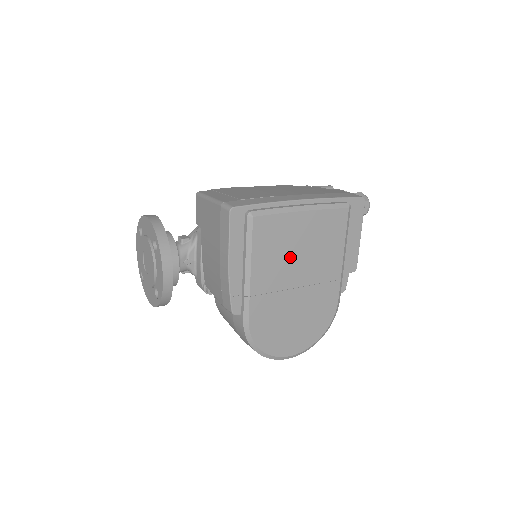
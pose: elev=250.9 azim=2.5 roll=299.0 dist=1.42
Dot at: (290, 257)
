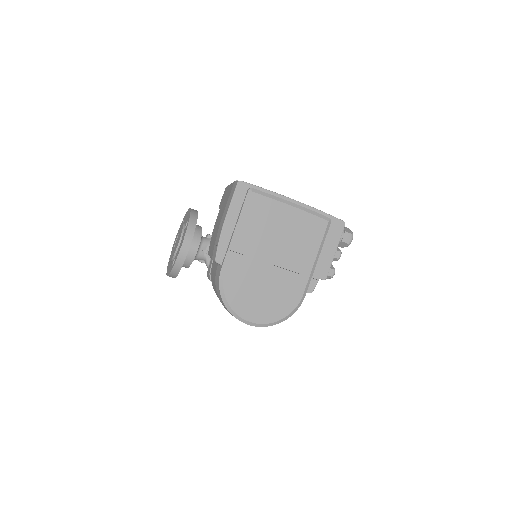
Dot at: (272, 236)
